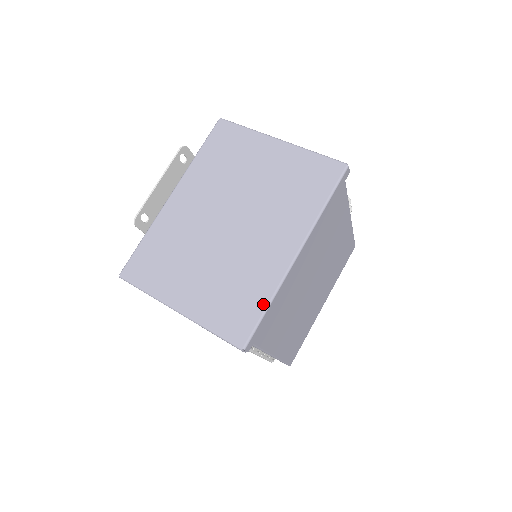
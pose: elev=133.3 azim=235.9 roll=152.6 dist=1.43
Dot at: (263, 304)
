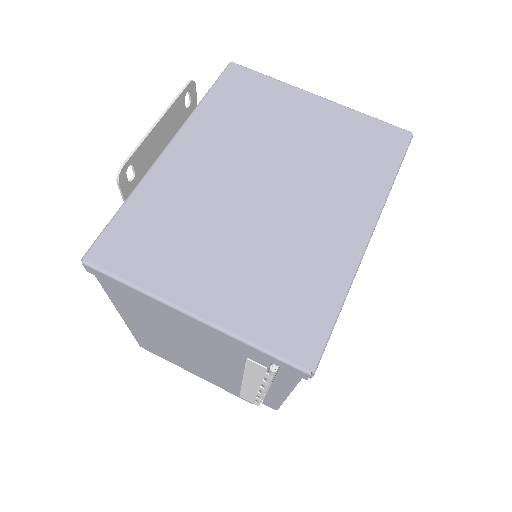
Dot at: (333, 304)
